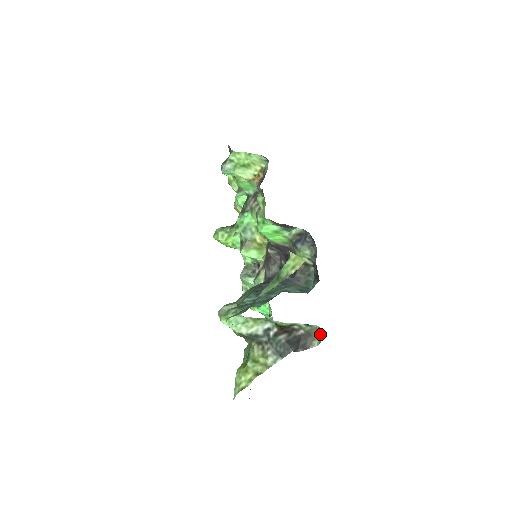
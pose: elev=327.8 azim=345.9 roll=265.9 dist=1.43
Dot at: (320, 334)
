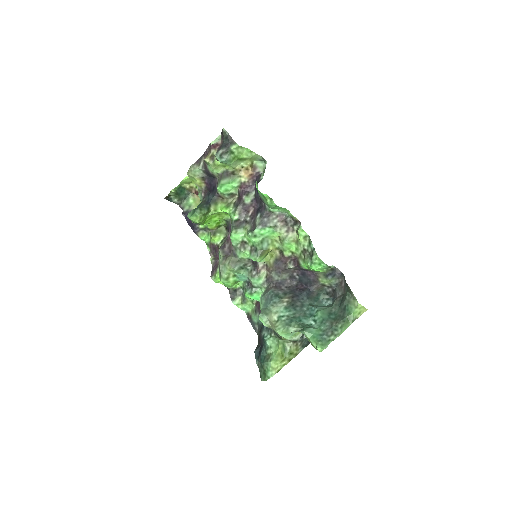
Dot at: occluded
